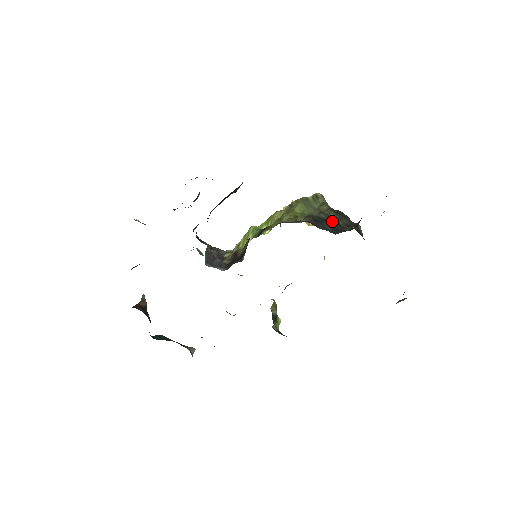
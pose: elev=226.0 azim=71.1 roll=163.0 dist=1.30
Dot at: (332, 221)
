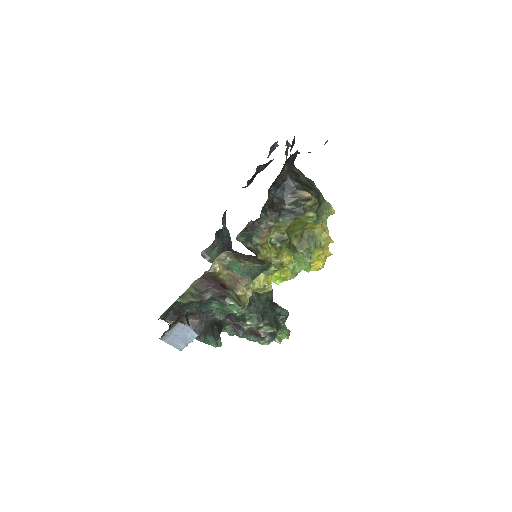
Dot at: occluded
